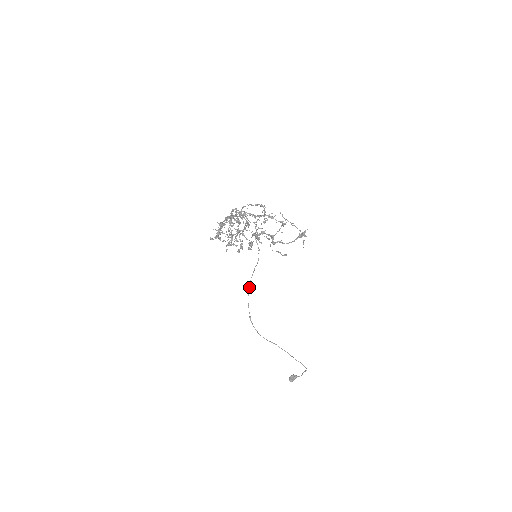
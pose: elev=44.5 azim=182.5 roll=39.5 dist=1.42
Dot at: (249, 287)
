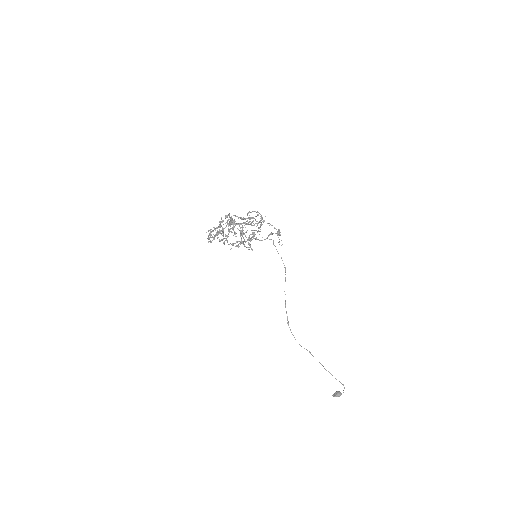
Dot at: (285, 294)
